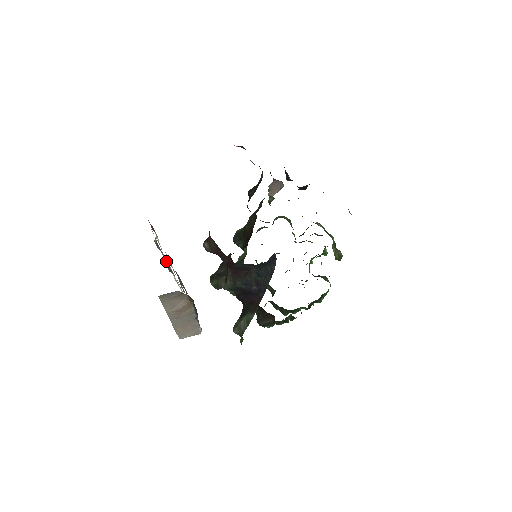
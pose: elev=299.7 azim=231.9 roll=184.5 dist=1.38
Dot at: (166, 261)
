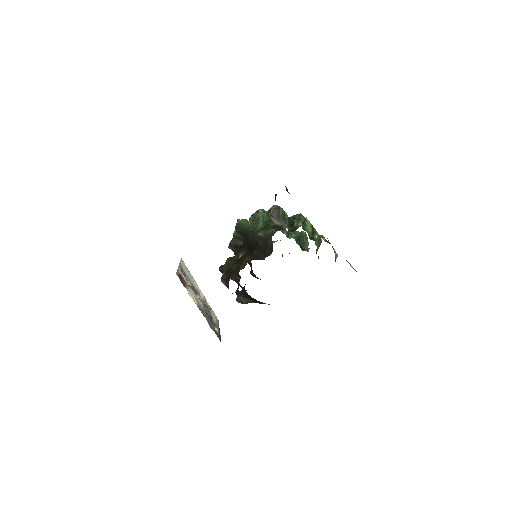
Dot at: occluded
